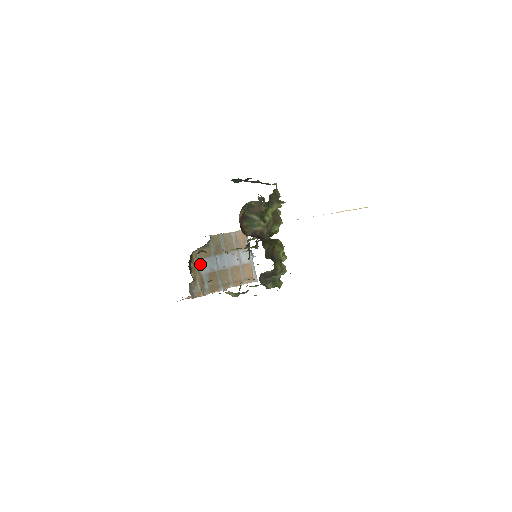
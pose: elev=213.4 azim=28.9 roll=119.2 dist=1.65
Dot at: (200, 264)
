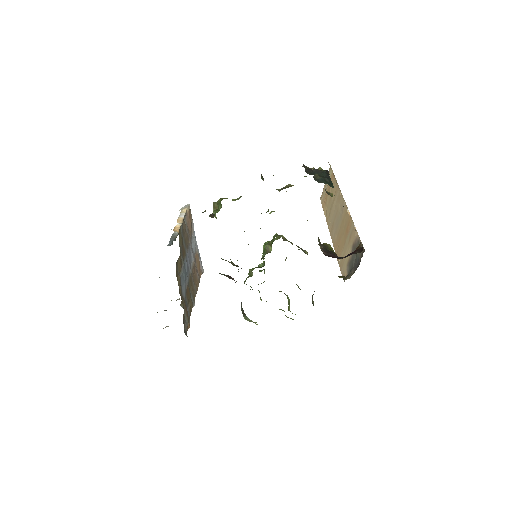
Dot at: (180, 284)
